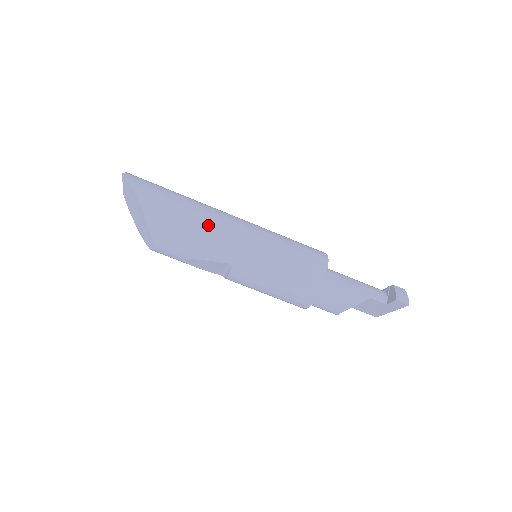
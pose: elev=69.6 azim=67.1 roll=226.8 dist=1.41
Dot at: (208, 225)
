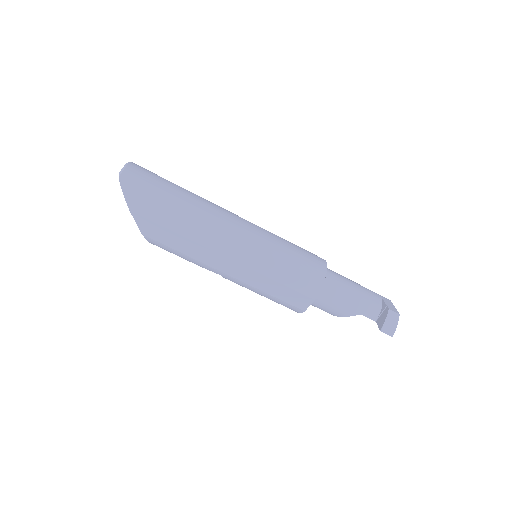
Dot at: (201, 245)
